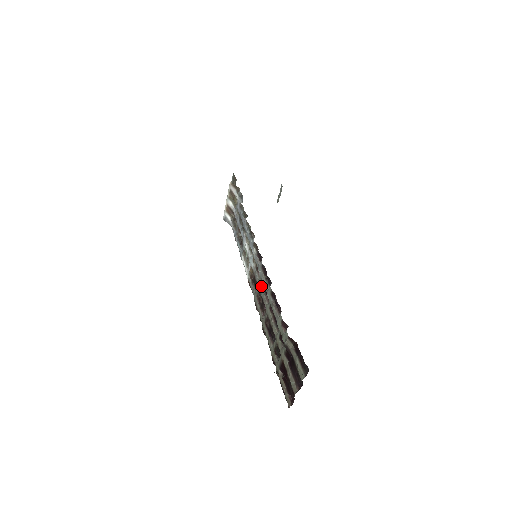
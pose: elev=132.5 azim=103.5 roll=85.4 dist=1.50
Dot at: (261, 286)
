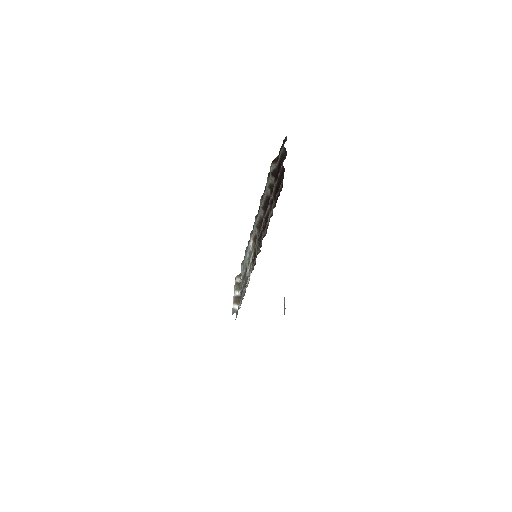
Dot at: (258, 235)
